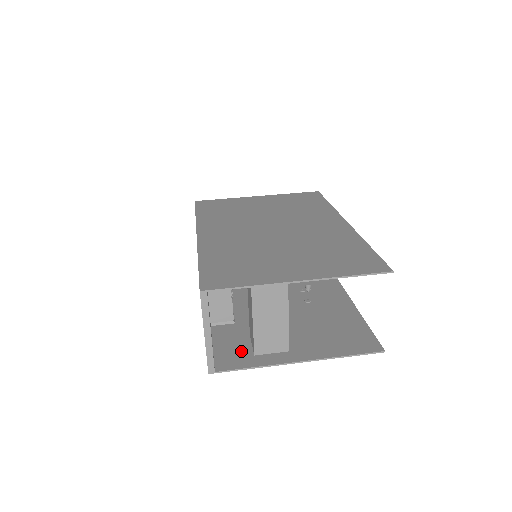
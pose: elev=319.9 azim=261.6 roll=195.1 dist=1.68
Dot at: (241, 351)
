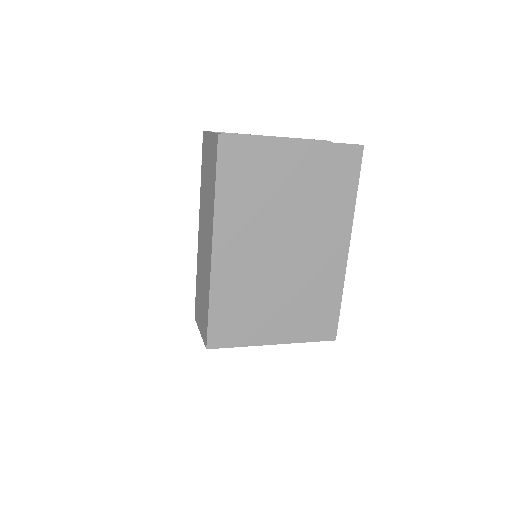
Dot at: (247, 161)
